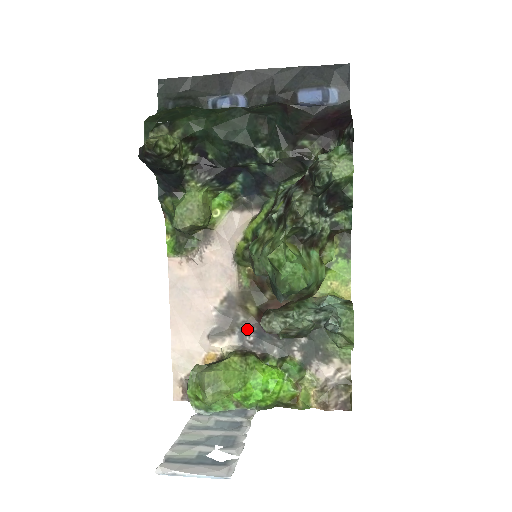
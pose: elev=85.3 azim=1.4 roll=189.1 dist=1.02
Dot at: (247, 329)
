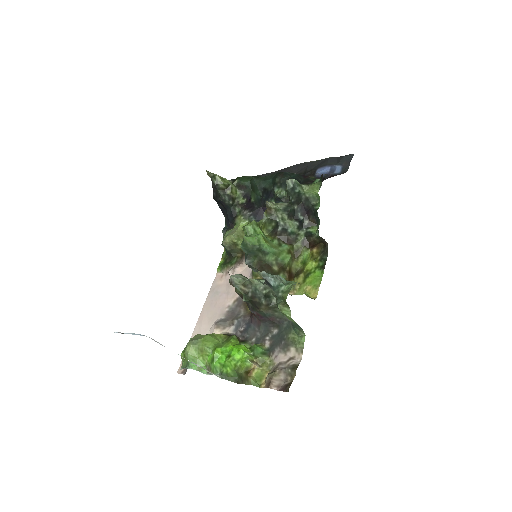
Dot at: (242, 321)
